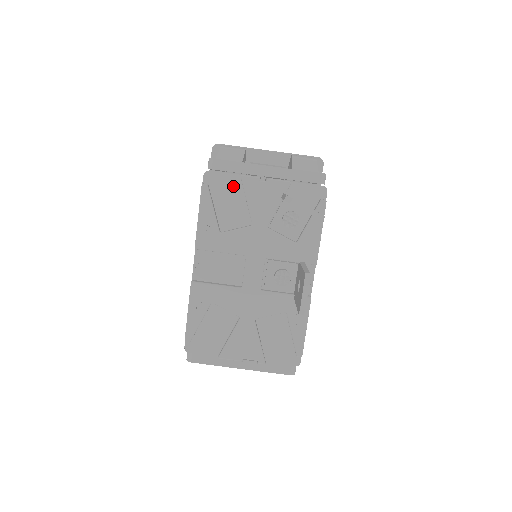
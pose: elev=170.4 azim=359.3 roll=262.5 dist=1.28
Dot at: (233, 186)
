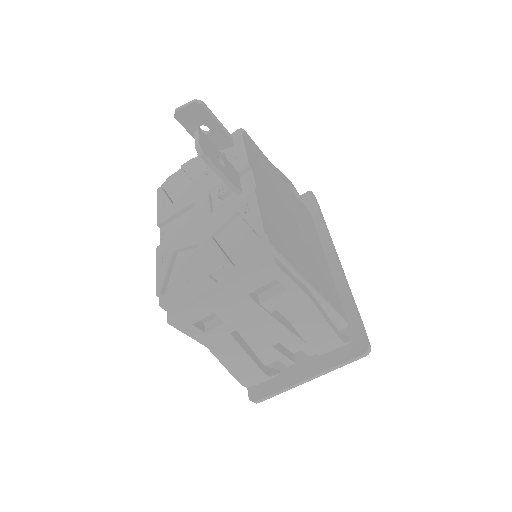
Dot at: (180, 178)
